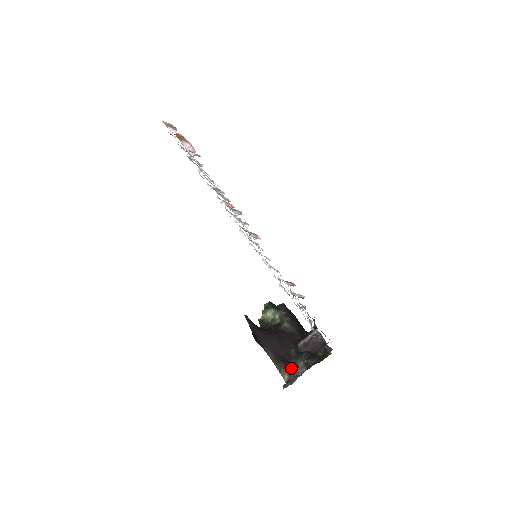
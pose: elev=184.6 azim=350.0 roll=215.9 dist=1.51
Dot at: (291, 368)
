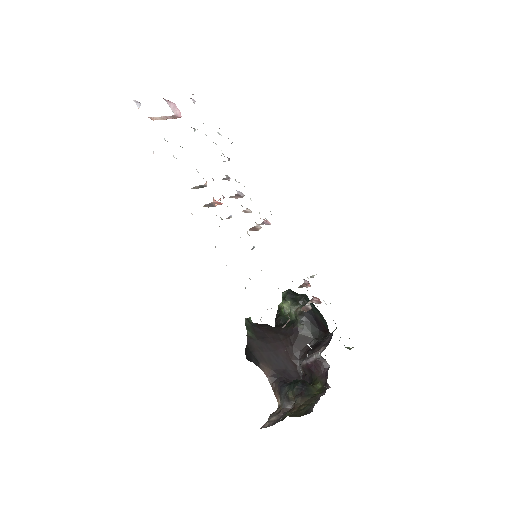
Dot at: (282, 397)
